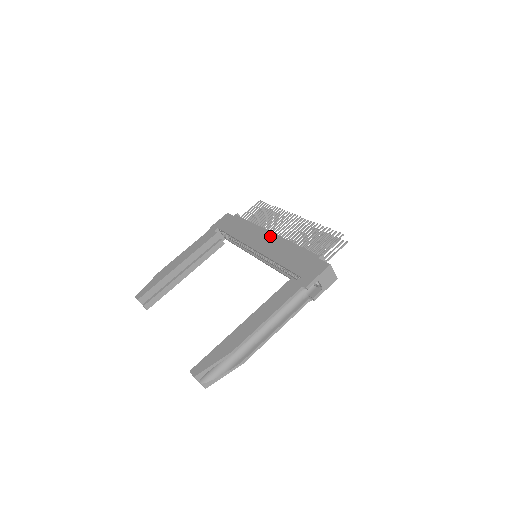
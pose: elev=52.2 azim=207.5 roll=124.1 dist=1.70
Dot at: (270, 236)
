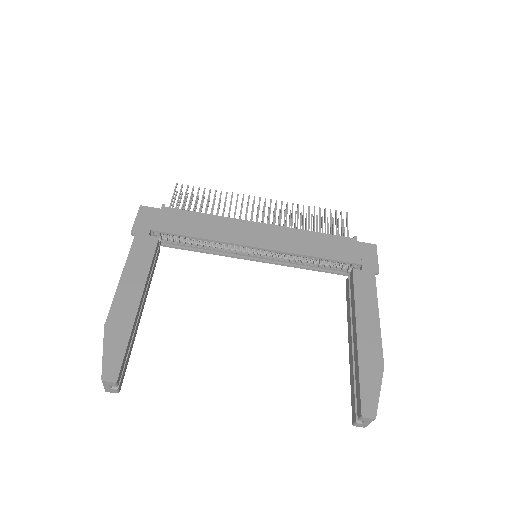
Dot at: (265, 228)
